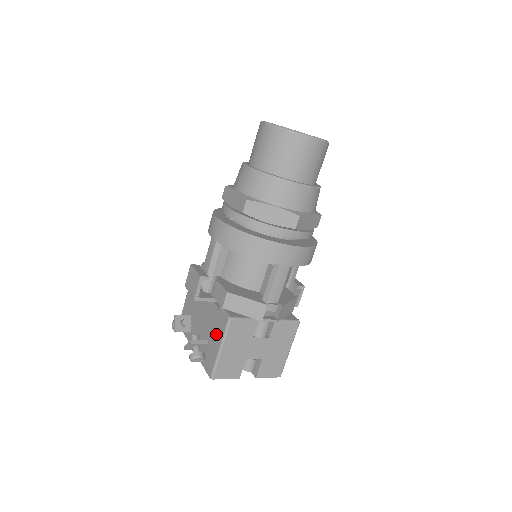
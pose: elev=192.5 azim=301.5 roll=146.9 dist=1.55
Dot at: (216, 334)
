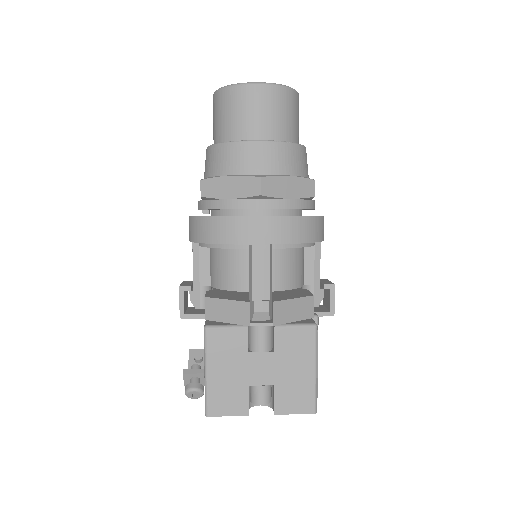
Dot at: occluded
